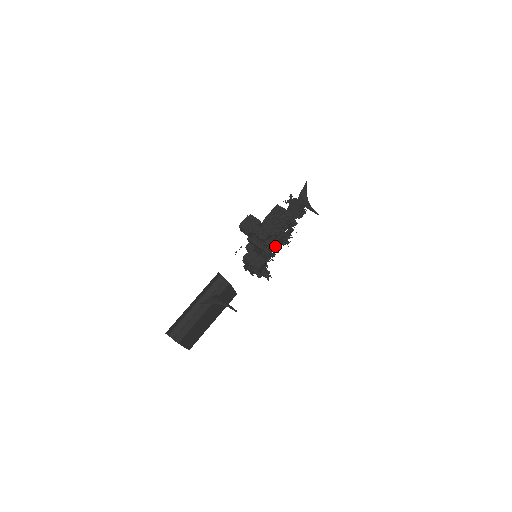
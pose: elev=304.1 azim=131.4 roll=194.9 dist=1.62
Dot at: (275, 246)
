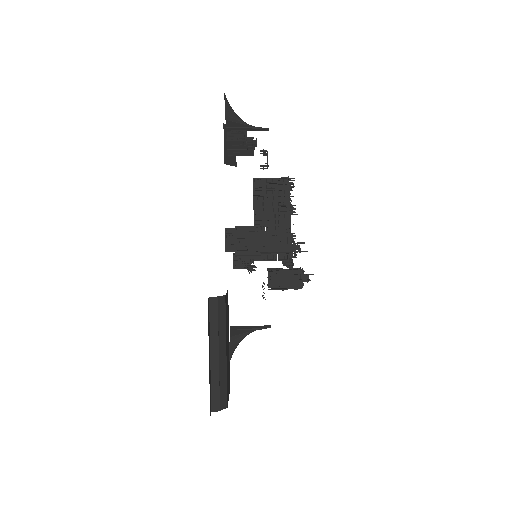
Dot at: (295, 238)
